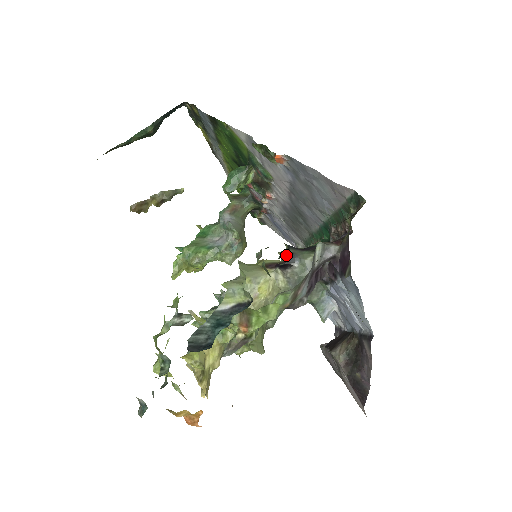
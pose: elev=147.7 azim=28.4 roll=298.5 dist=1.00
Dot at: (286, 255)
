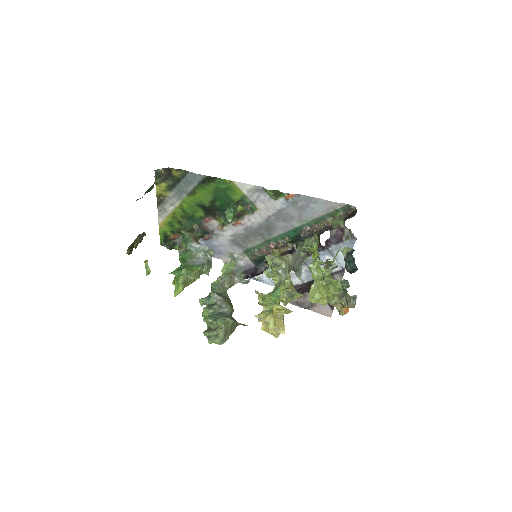
Dot at: (300, 244)
